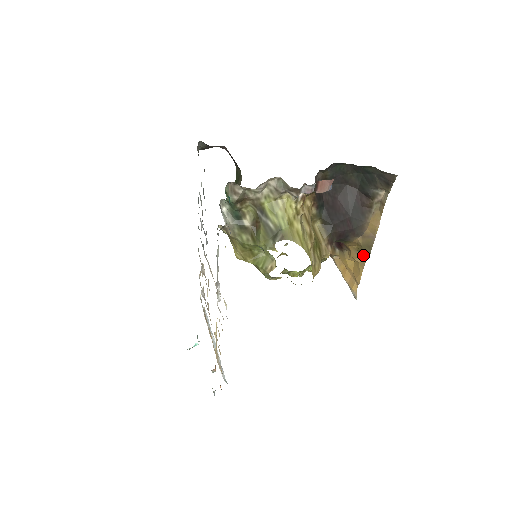
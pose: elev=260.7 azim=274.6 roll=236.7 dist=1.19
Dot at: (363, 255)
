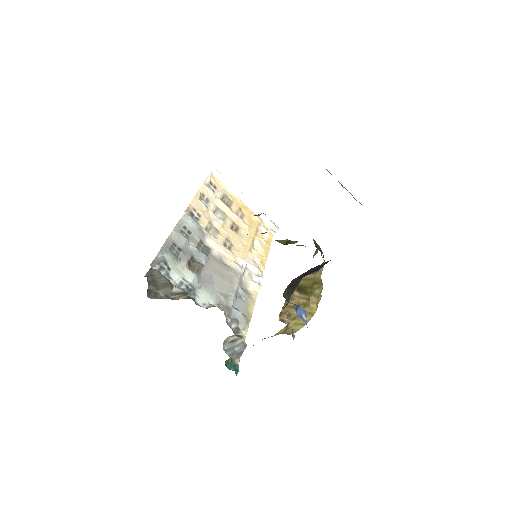
Dot at: occluded
